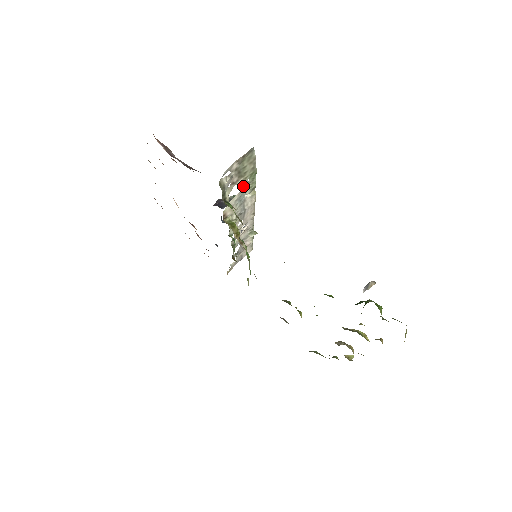
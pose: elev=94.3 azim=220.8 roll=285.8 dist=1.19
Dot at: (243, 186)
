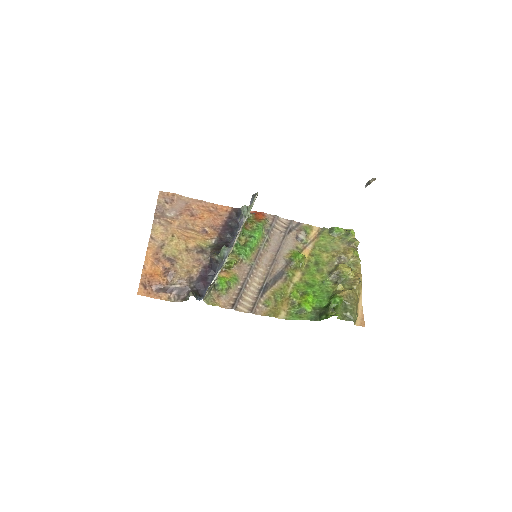
Dot at: (219, 272)
